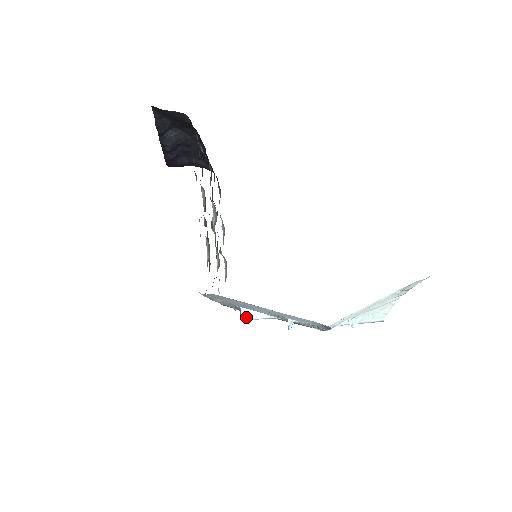
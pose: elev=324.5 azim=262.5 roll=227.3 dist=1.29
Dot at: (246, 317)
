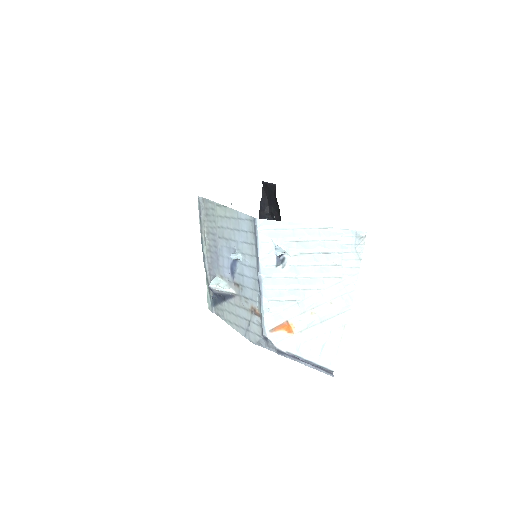
Dot at: (213, 283)
